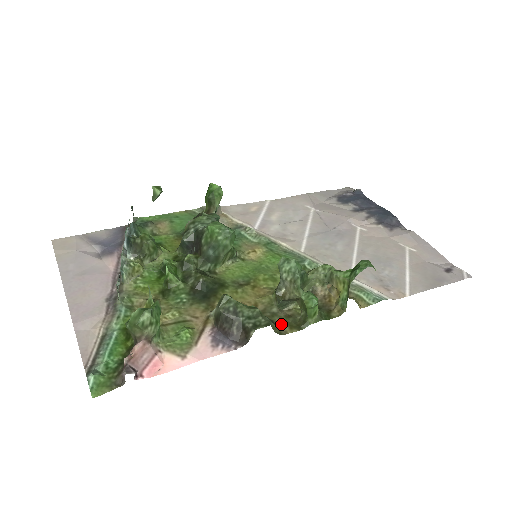
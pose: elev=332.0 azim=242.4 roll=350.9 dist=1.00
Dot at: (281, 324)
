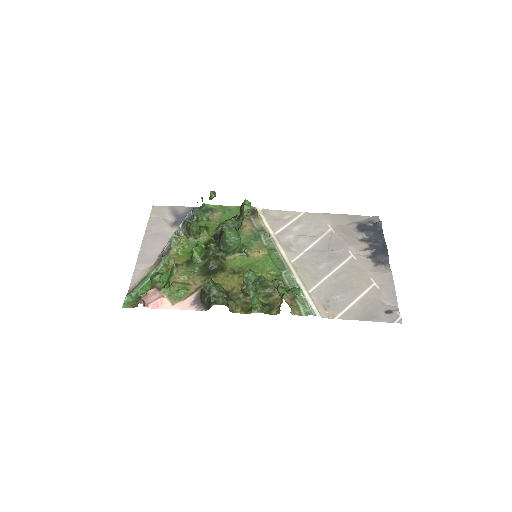
Dot at: (238, 306)
